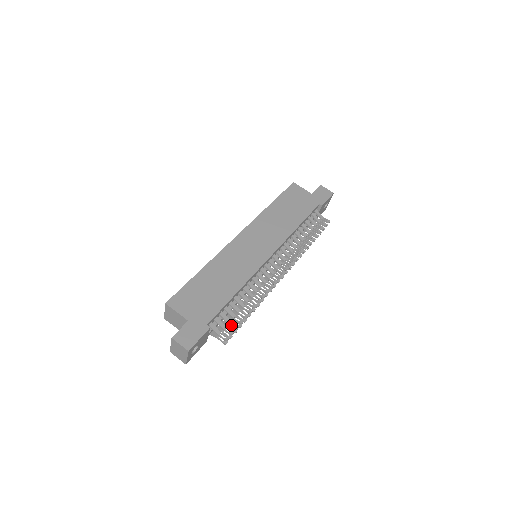
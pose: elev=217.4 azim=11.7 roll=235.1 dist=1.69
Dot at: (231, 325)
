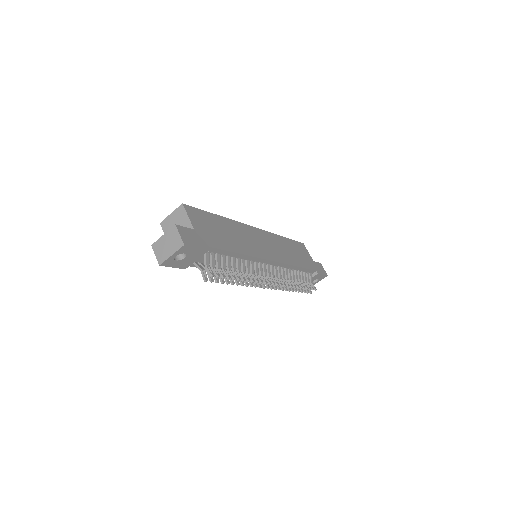
Dot at: (220, 270)
